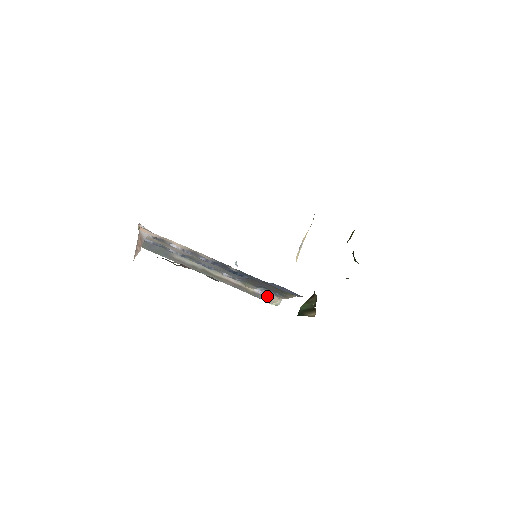
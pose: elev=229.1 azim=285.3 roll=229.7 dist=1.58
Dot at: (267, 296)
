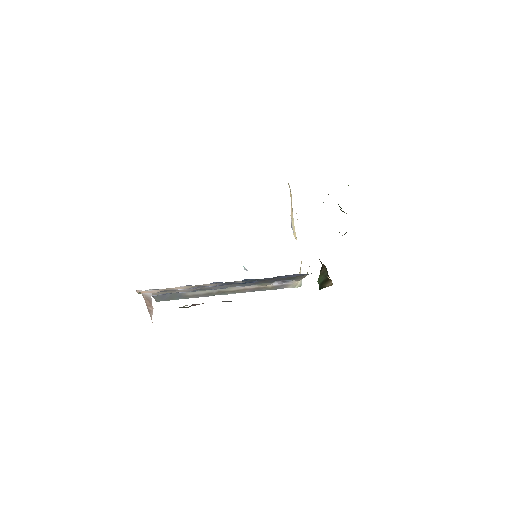
Dot at: (286, 284)
